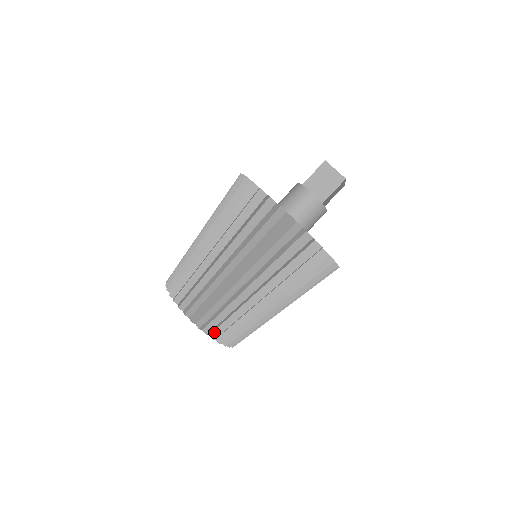
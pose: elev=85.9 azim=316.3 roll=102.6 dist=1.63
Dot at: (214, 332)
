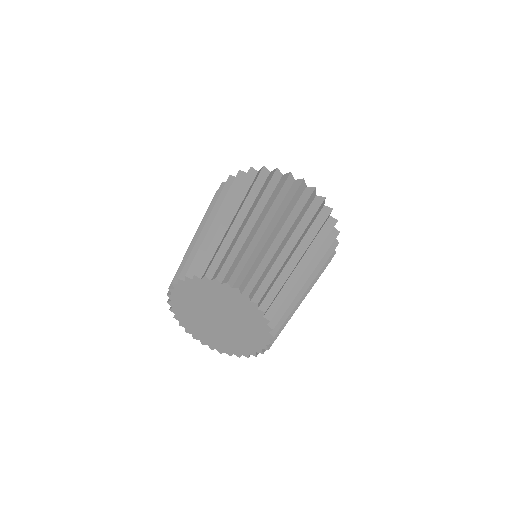
Dot at: (255, 296)
